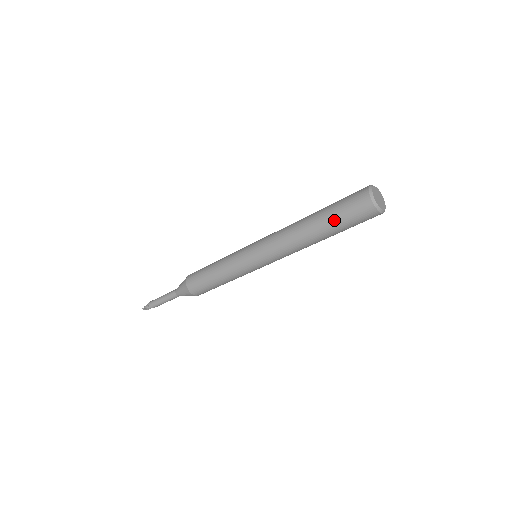
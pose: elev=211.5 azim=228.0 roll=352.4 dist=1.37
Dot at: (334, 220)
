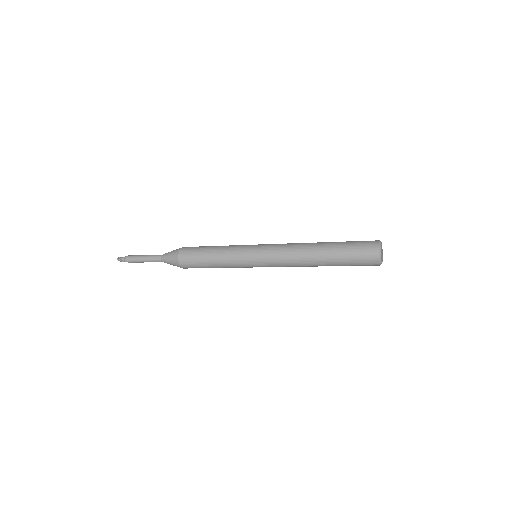
Dot at: (342, 254)
